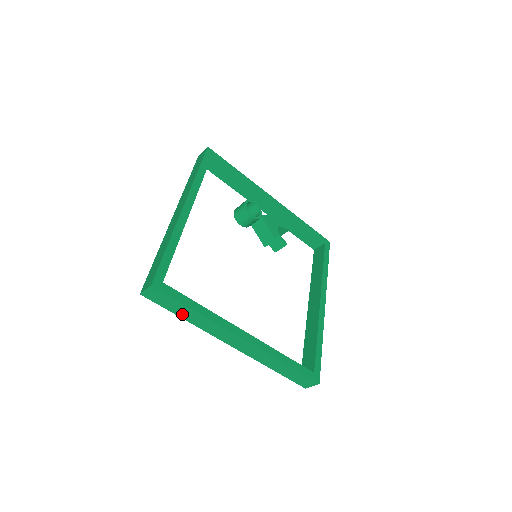
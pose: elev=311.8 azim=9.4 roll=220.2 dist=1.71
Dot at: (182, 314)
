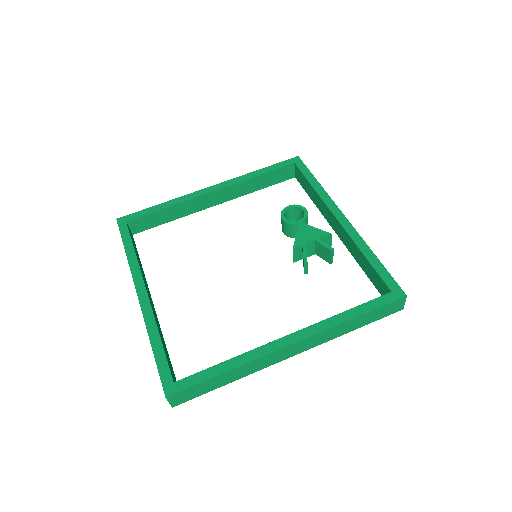
Dot at: occluded
